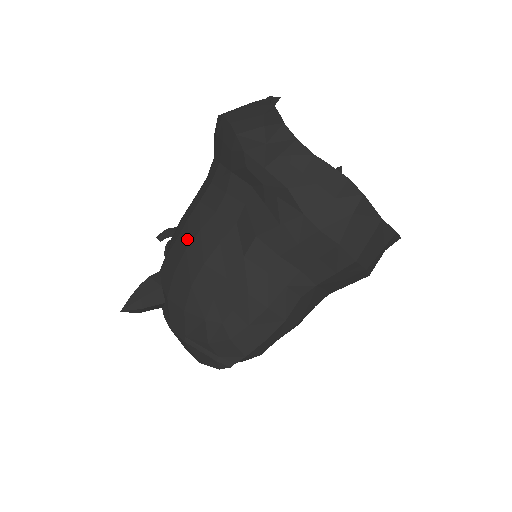
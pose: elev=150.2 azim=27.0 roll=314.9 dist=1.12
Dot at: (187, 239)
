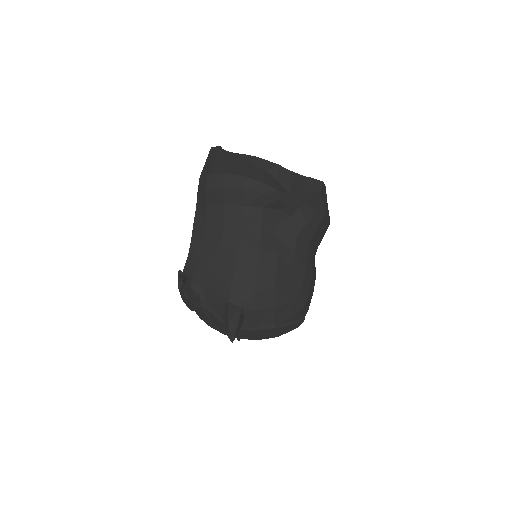
Dot at: (252, 265)
